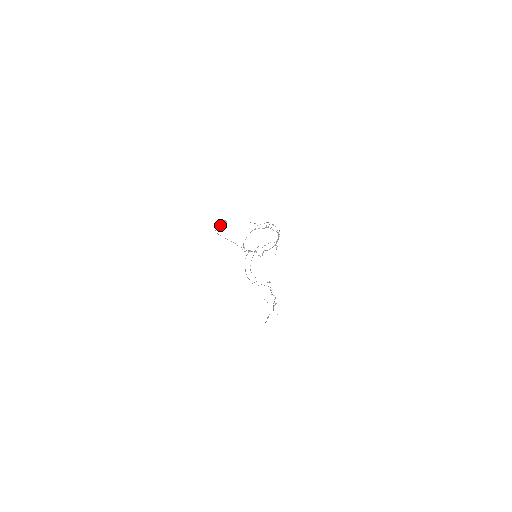
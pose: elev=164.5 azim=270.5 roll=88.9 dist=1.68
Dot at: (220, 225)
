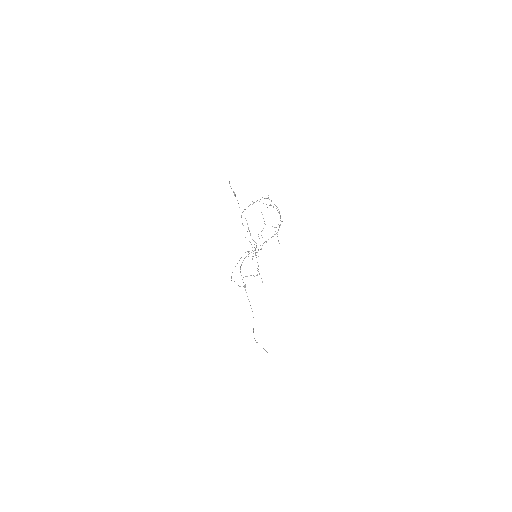
Dot at: occluded
